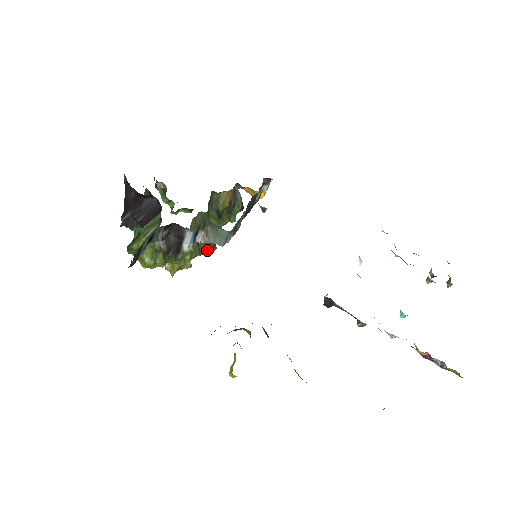
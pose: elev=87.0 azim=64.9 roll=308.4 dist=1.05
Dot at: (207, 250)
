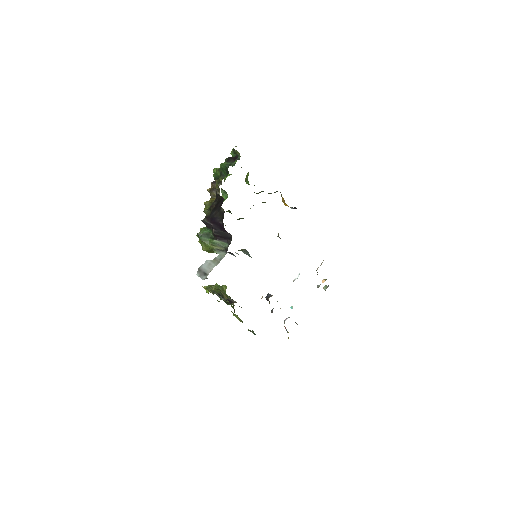
Dot at: occluded
